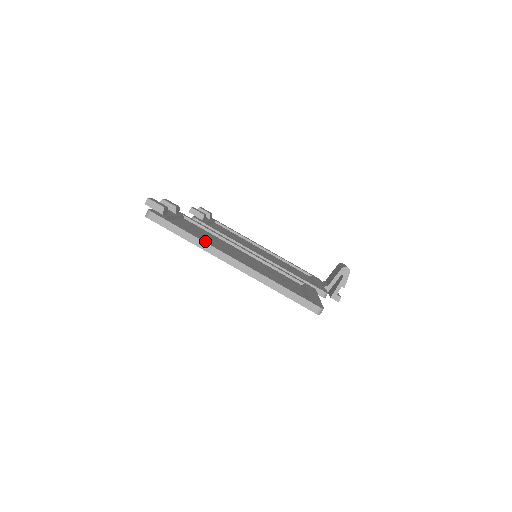
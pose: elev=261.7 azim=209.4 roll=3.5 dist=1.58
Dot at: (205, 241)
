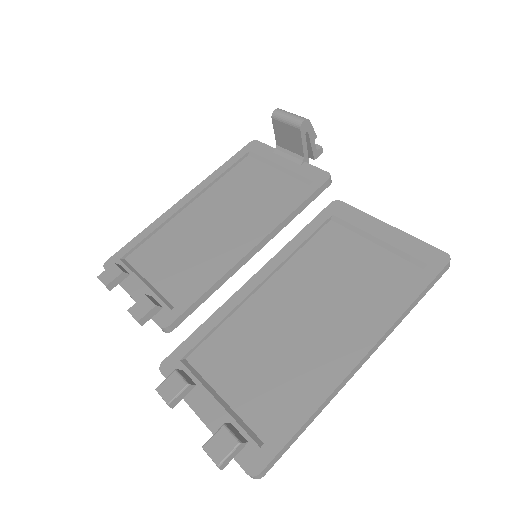
Dot at: (321, 395)
